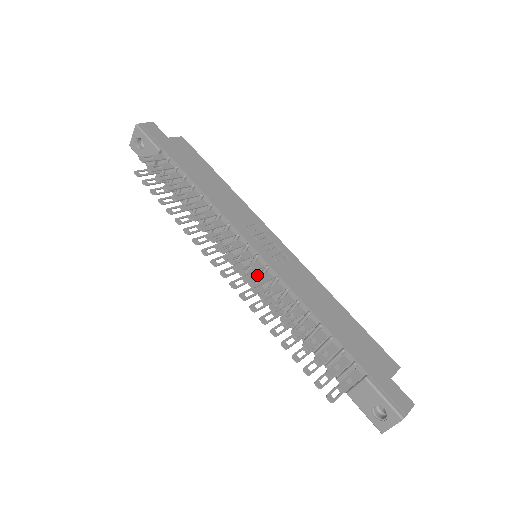
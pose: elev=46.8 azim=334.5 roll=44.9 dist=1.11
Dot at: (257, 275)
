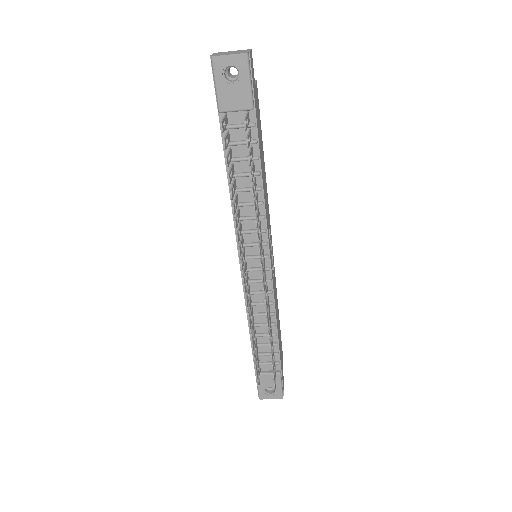
Dot at: (253, 277)
